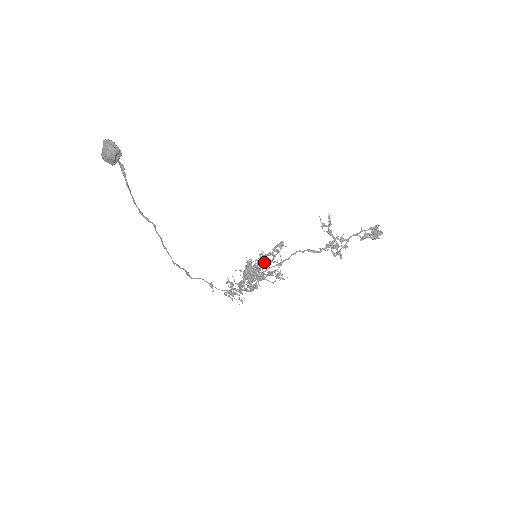
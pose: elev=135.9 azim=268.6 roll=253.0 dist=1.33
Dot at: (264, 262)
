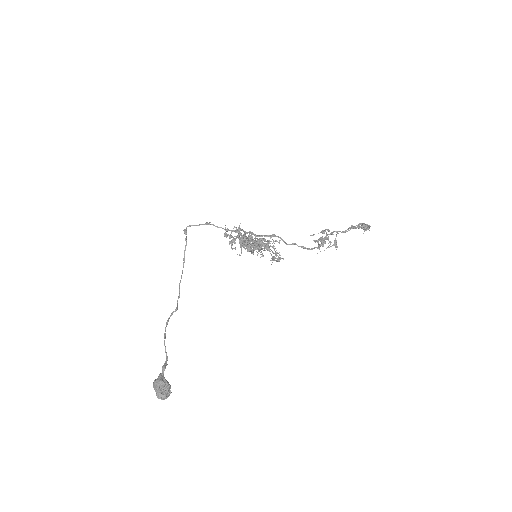
Dot at: (261, 245)
